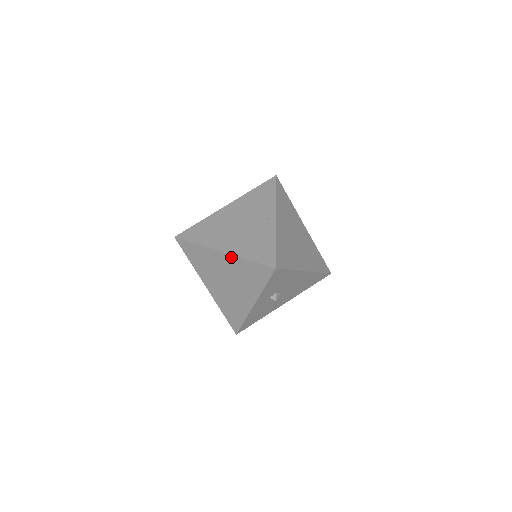
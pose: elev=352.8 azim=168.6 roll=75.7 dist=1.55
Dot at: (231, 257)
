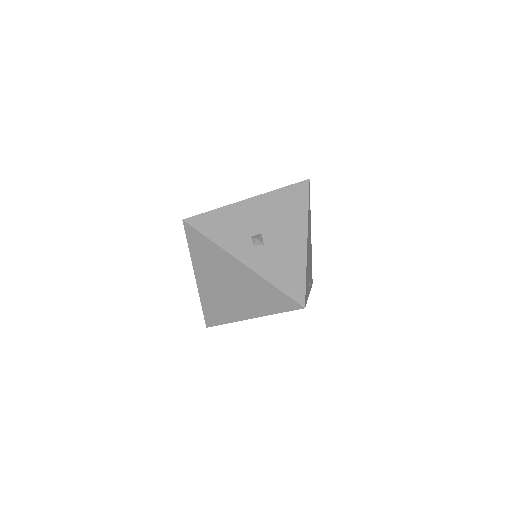
Dot at: (196, 269)
